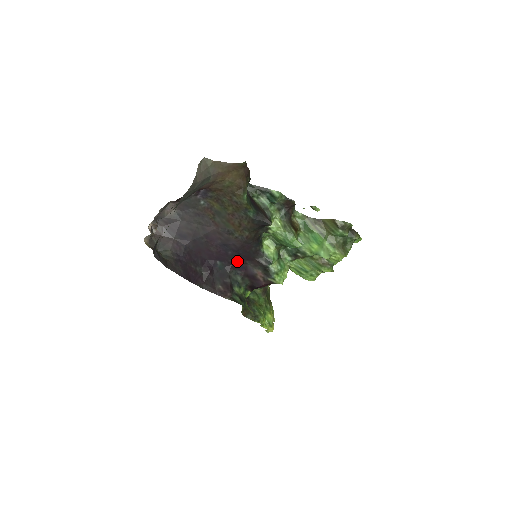
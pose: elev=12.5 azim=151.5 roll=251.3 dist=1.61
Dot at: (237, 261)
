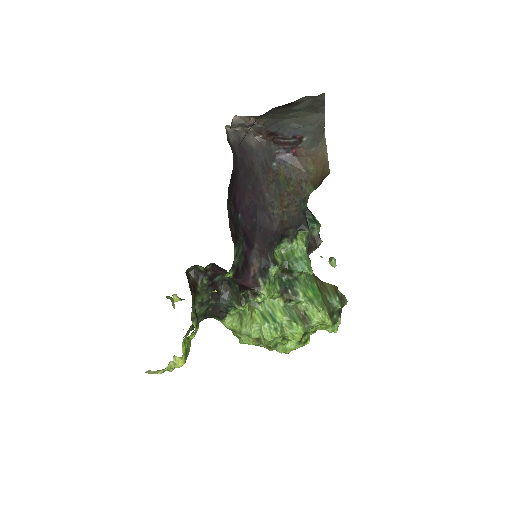
Dot at: (251, 234)
